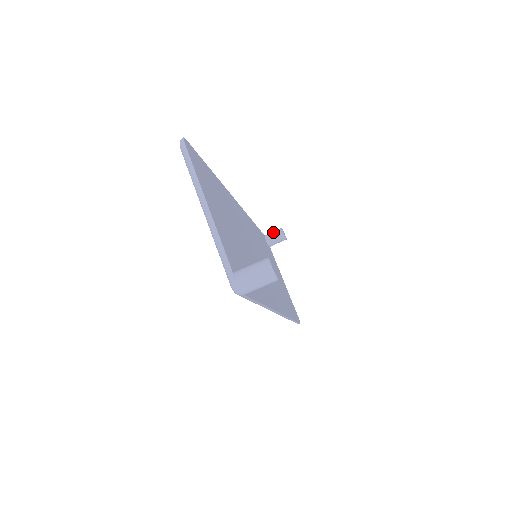
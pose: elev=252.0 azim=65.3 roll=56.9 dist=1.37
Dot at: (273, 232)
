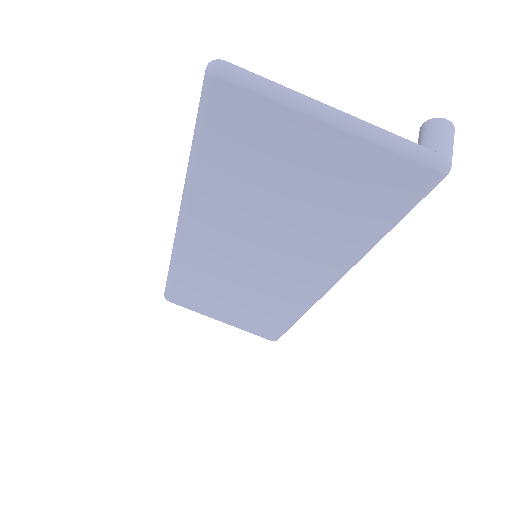
Dot at: occluded
